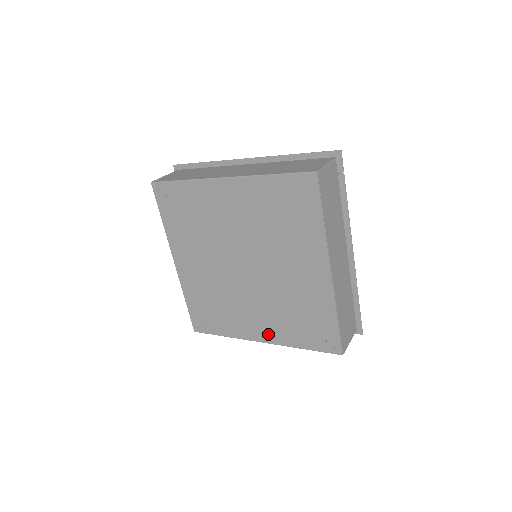
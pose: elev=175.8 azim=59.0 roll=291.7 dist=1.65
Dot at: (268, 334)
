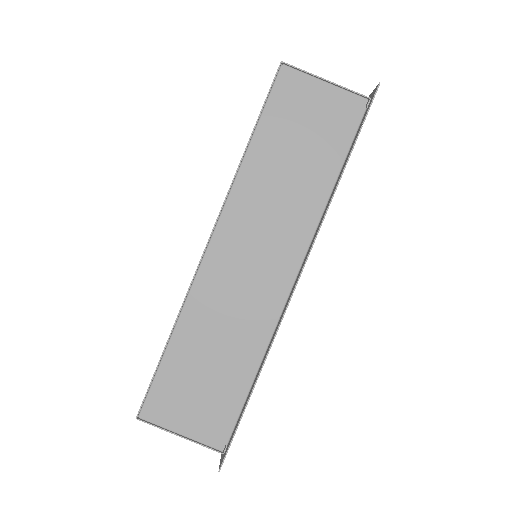
Dot at: occluded
